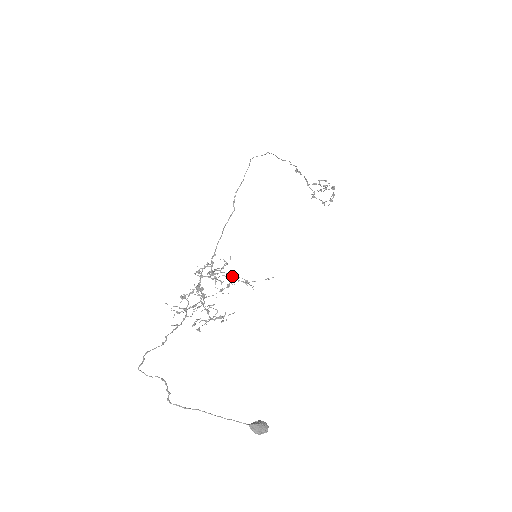
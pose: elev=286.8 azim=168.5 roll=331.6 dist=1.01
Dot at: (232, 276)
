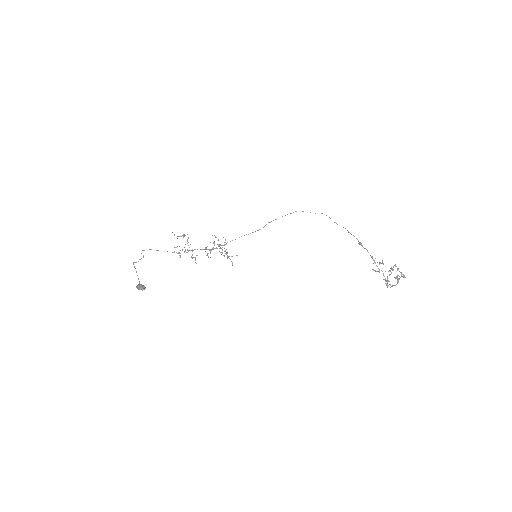
Dot at: (225, 251)
